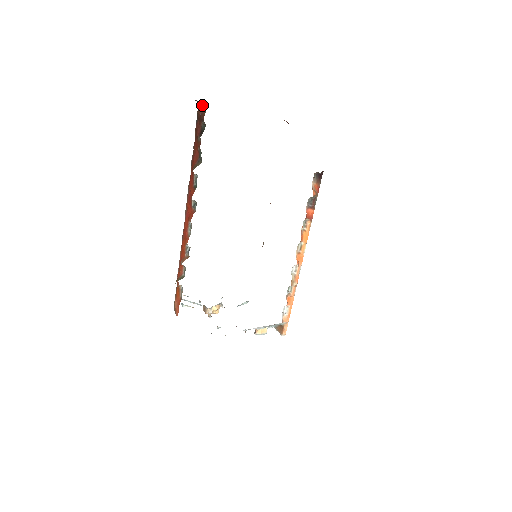
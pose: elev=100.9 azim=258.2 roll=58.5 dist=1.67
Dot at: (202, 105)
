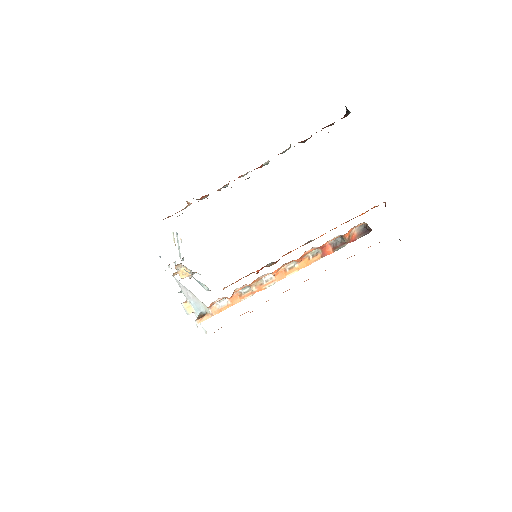
Dot at: (346, 116)
